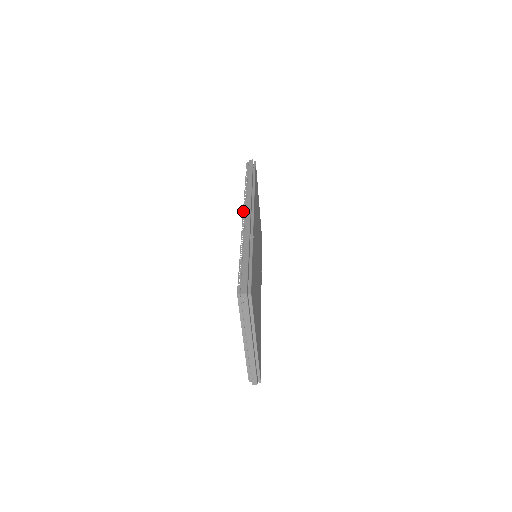
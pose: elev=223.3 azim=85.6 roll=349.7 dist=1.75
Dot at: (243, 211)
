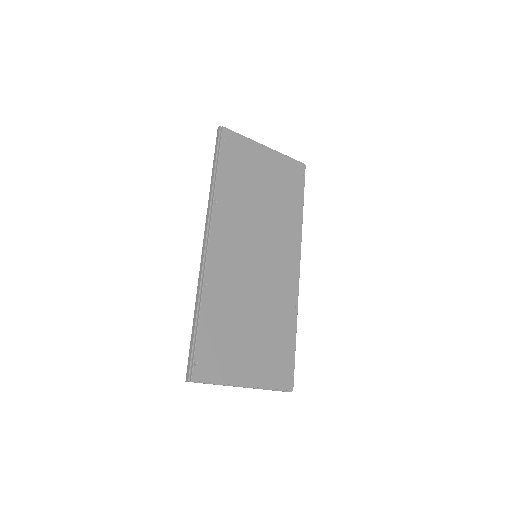
Dot at: (203, 241)
